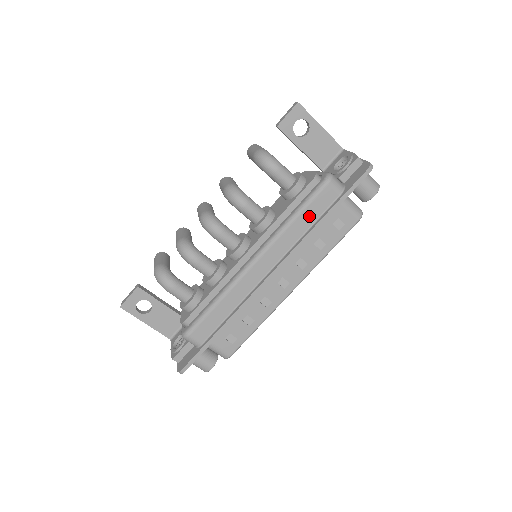
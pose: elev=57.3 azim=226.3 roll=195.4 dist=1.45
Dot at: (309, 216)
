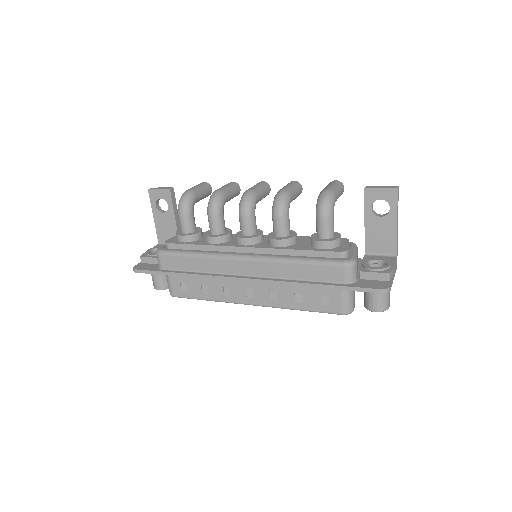
Dot at: (308, 272)
